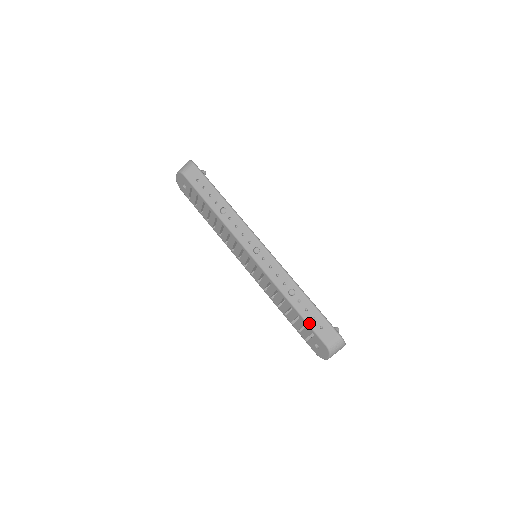
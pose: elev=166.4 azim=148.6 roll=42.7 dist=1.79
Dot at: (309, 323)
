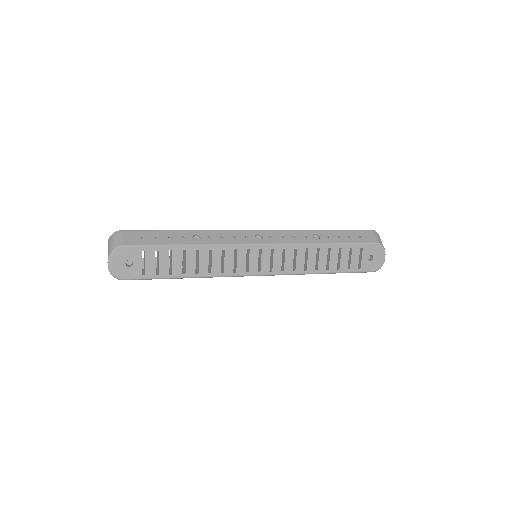
Dot at: (351, 242)
